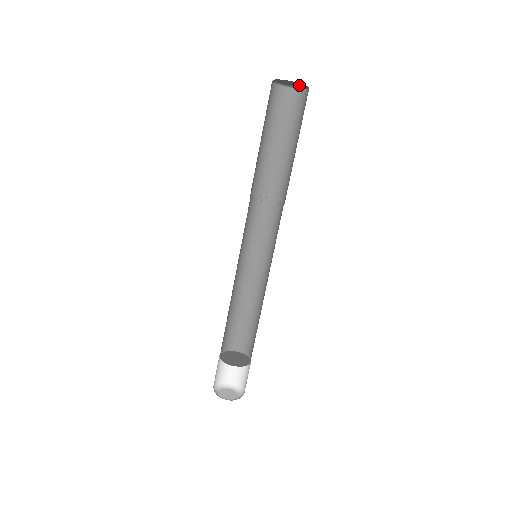
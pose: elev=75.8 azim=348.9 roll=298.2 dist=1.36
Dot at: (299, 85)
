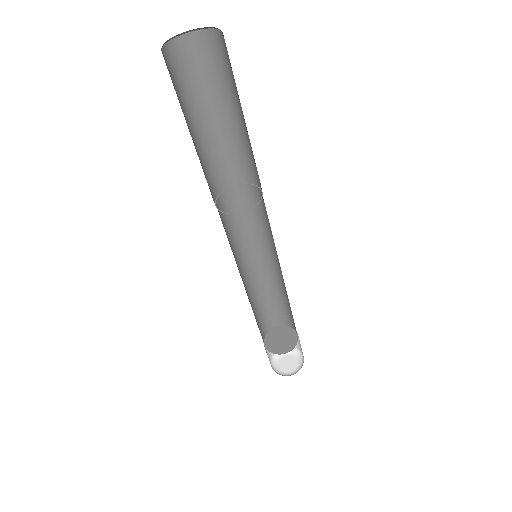
Dot at: occluded
